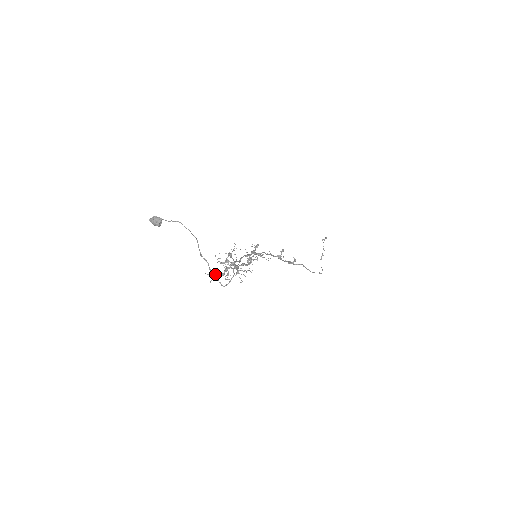
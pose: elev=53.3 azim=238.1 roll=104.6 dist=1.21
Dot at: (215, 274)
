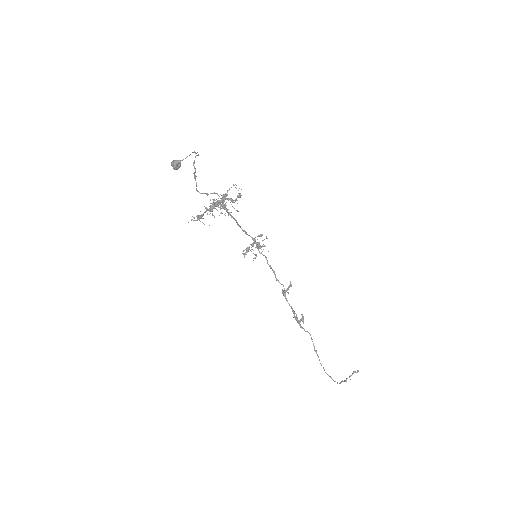
Dot at: occluded
